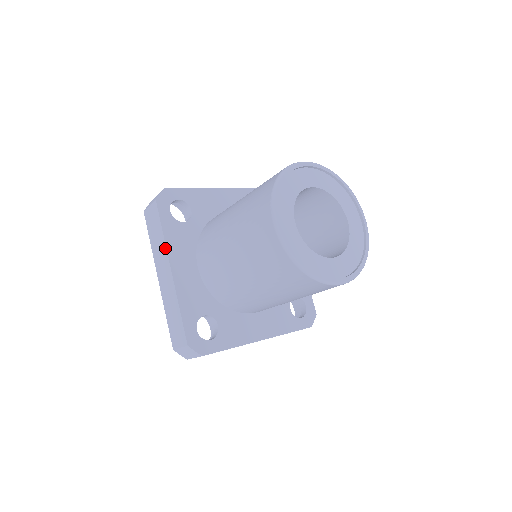
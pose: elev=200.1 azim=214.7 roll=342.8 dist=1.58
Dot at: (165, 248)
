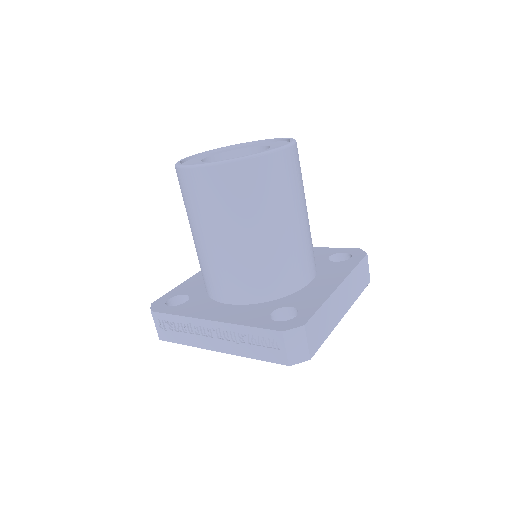
Dot at: occluded
